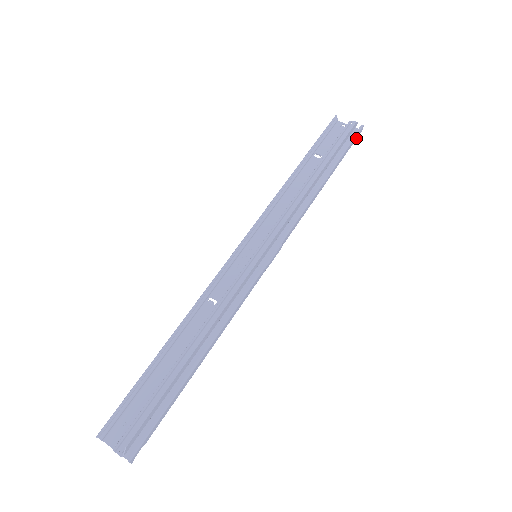
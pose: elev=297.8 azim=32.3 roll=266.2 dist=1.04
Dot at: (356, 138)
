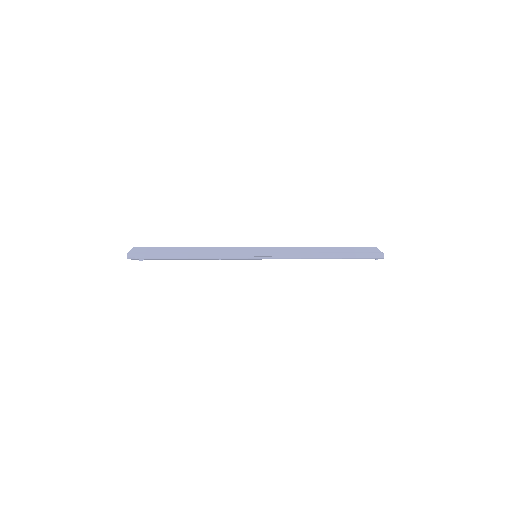
Dot at: (374, 257)
